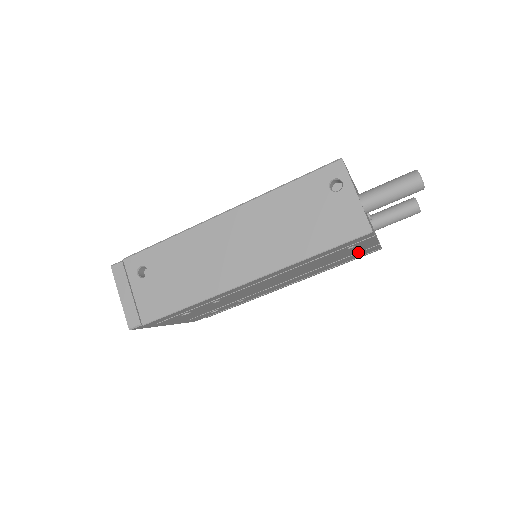
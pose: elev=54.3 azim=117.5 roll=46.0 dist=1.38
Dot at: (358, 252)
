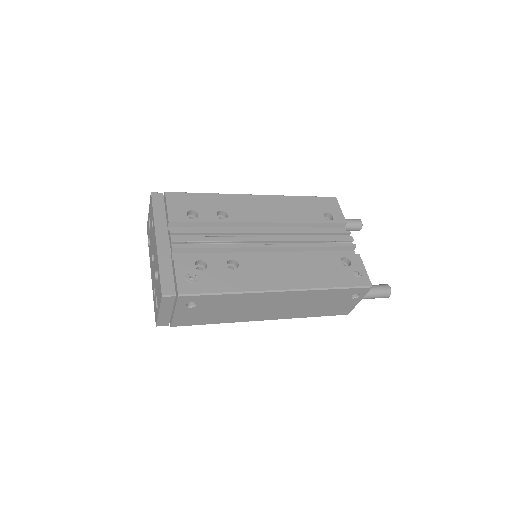
Dot at: occluded
